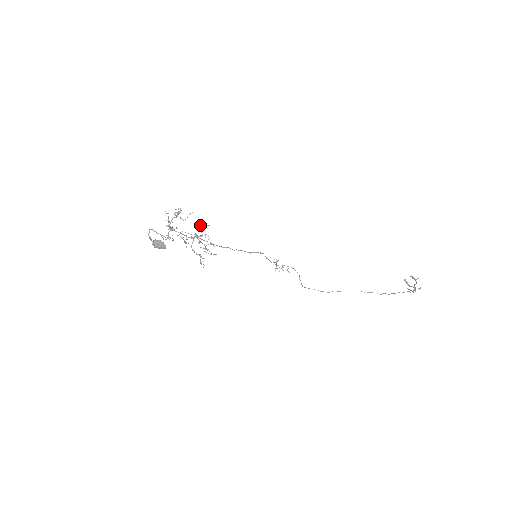
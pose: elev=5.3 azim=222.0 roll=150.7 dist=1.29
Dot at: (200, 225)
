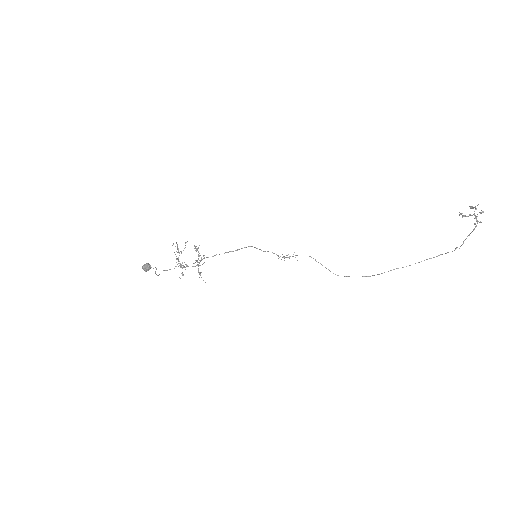
Dot at: occluded
